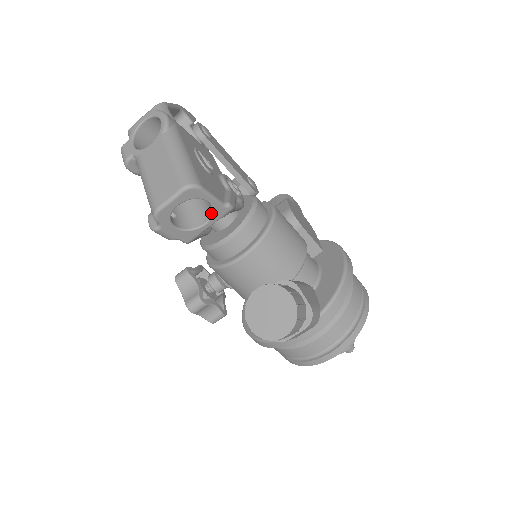
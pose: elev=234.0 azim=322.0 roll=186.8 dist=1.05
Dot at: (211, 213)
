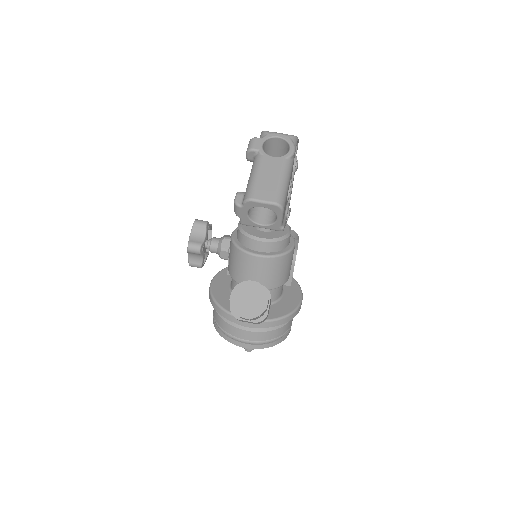
Dot at: (271, 223)
